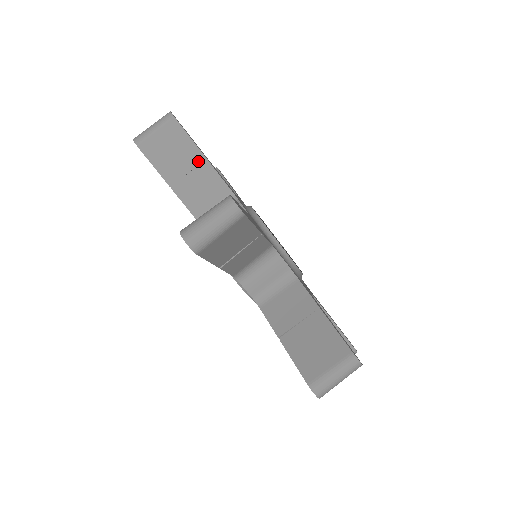
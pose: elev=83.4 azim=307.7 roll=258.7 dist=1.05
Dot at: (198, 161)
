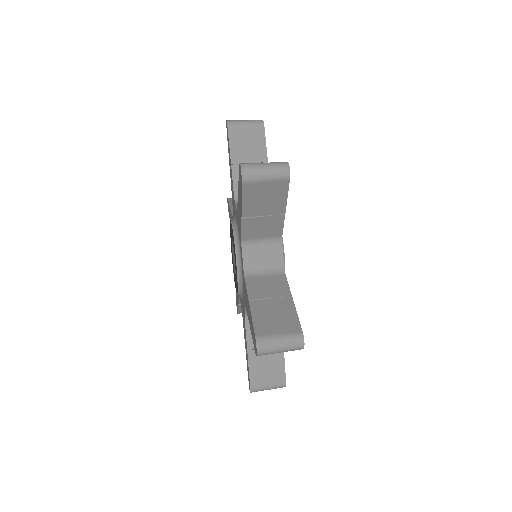
Dot at: (261, 160)
